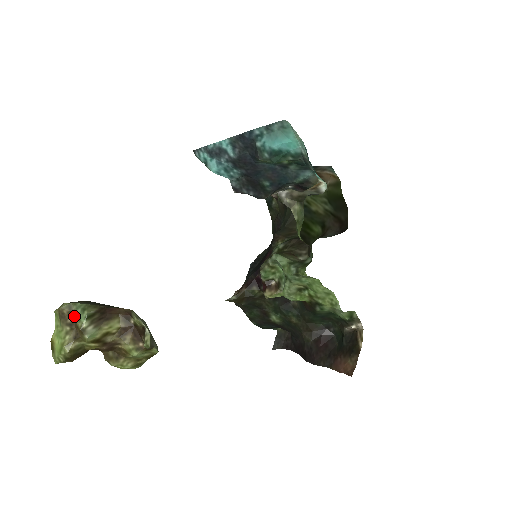
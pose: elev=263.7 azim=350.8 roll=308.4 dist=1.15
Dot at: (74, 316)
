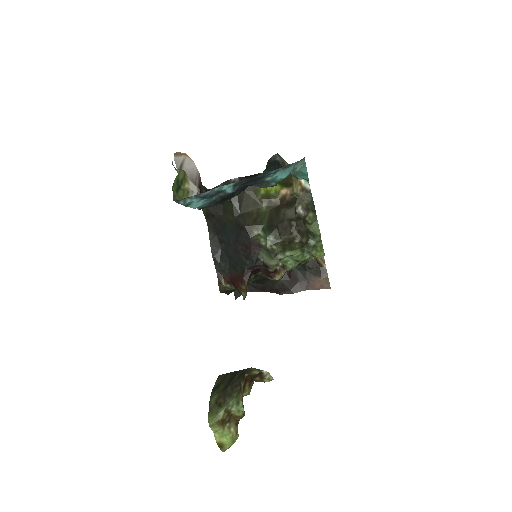
Dot at: (231, 413)
